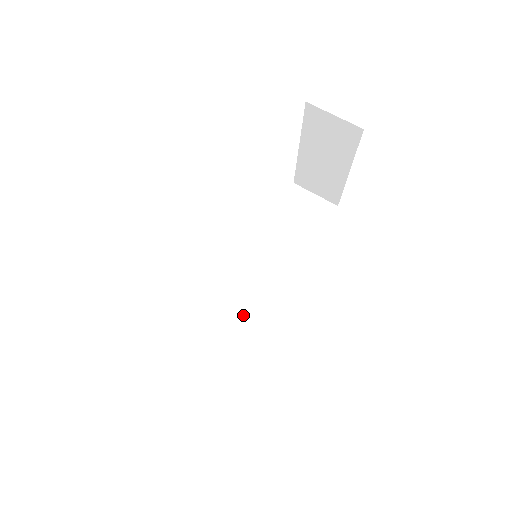
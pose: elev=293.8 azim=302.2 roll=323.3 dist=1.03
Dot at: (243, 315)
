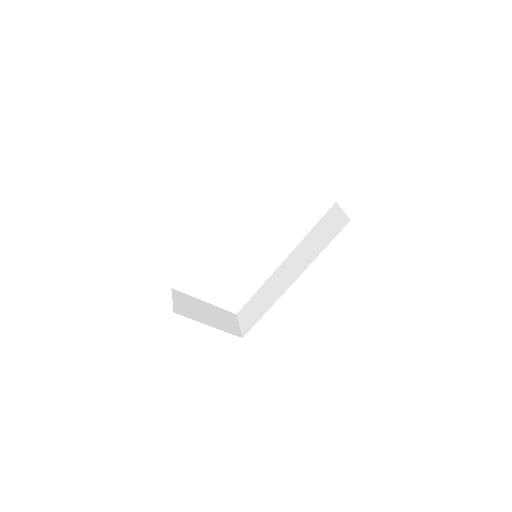
Dot at: (275, 292)
